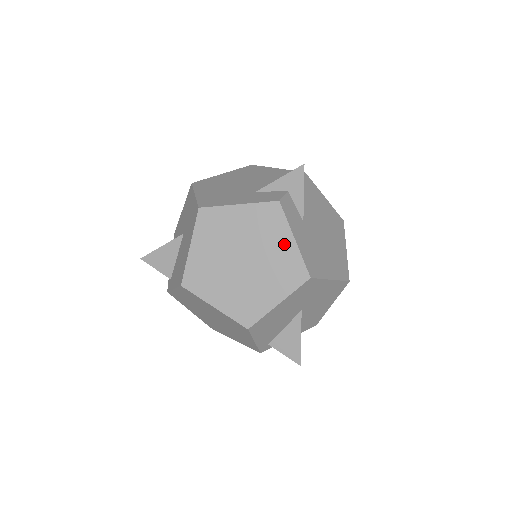
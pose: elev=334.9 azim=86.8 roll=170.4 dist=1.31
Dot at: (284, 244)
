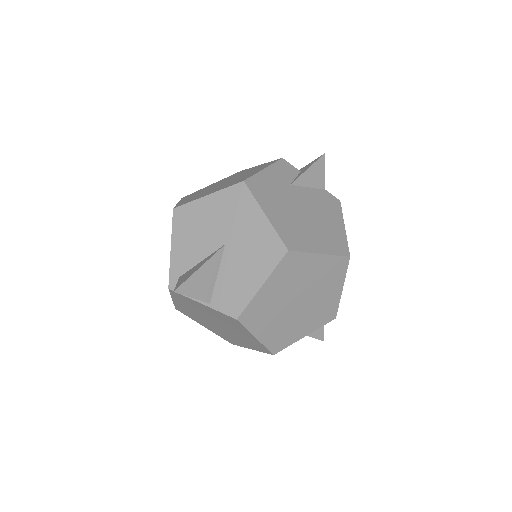
Dot at: occluded
